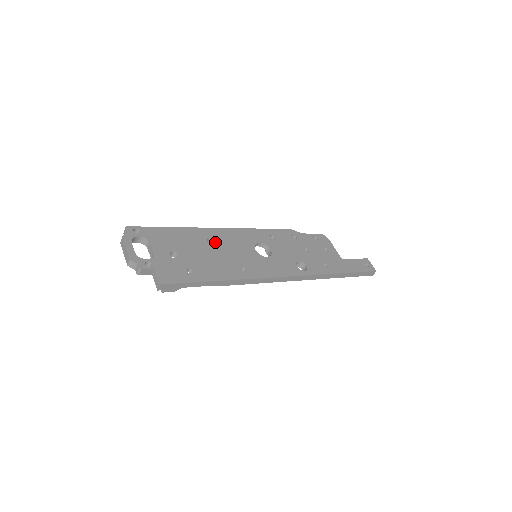
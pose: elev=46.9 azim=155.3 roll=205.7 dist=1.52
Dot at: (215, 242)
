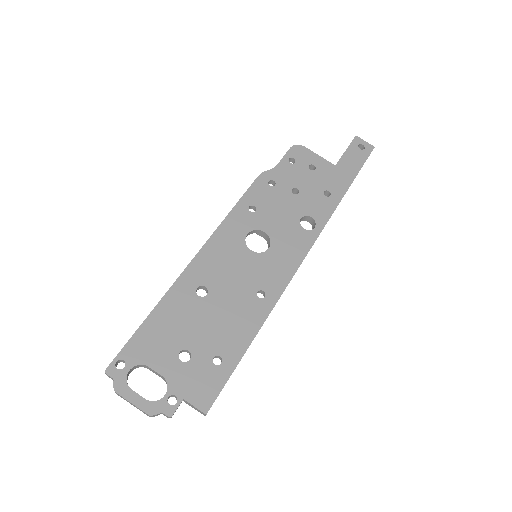
Dot at: (206, 286)
